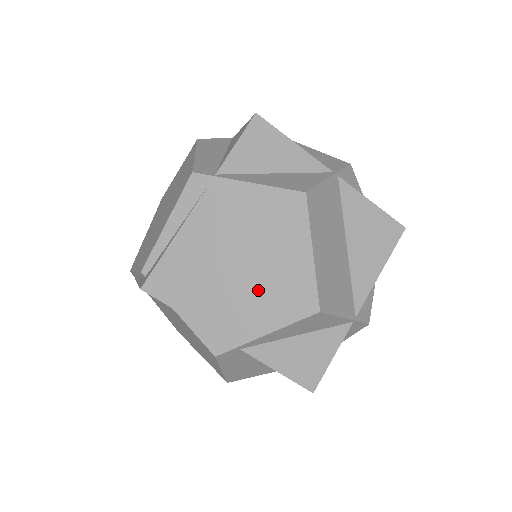
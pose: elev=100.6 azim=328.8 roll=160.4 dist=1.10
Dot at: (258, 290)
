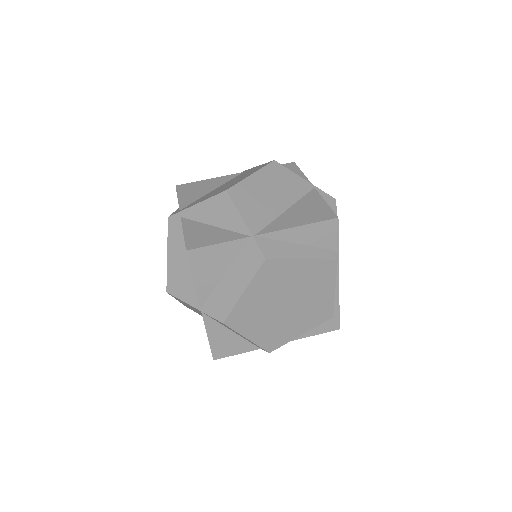
Dot at: occluded
